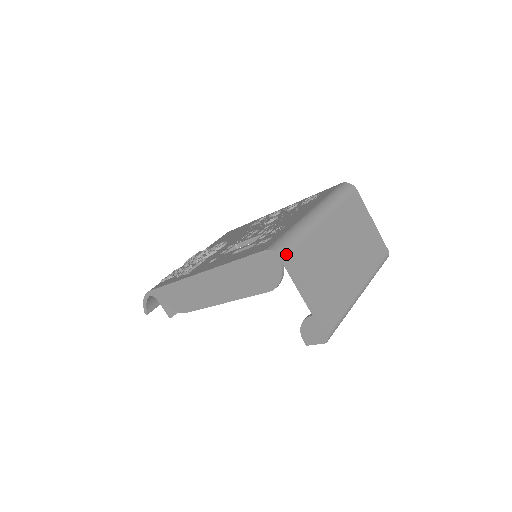
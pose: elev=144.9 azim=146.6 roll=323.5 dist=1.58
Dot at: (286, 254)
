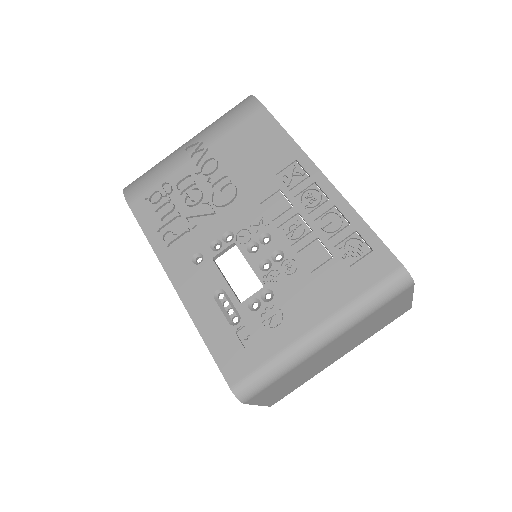
Dot at: (249, 399)
